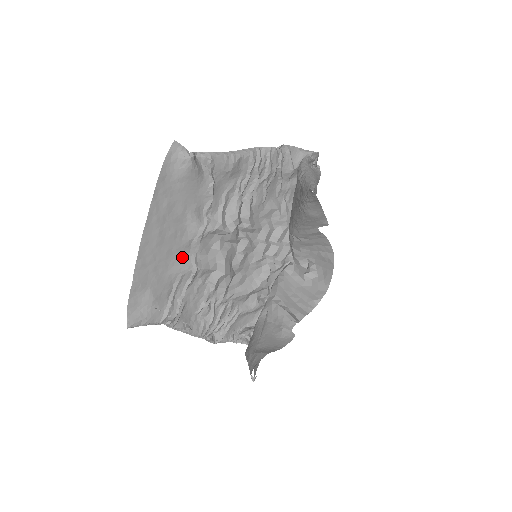
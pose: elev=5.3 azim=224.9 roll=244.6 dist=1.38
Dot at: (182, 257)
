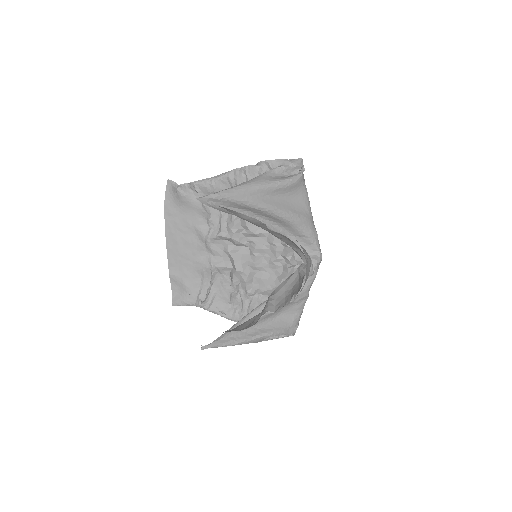
Dot at: (201, 258)
